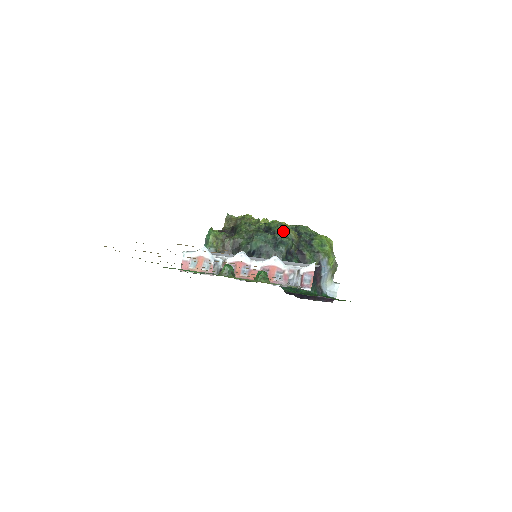
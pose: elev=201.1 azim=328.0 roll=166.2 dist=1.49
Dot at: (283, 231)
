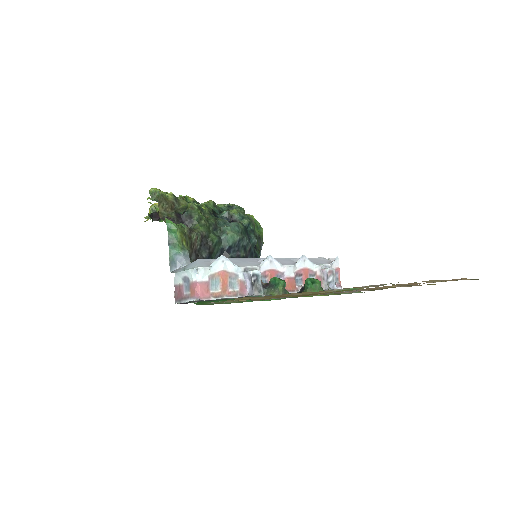
Dot at: (245, 216)
